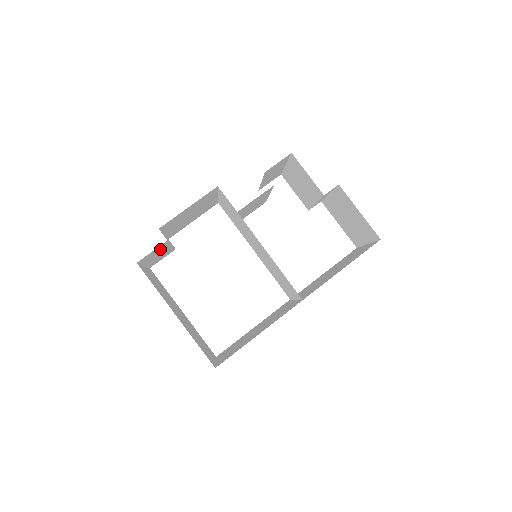
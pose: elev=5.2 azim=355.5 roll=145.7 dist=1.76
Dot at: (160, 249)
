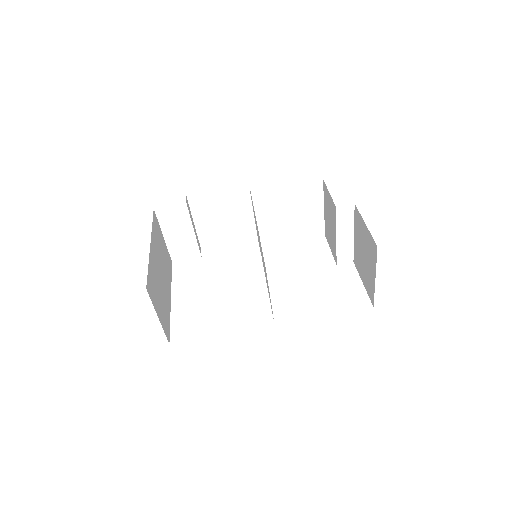
Dot at: (180, 218)
